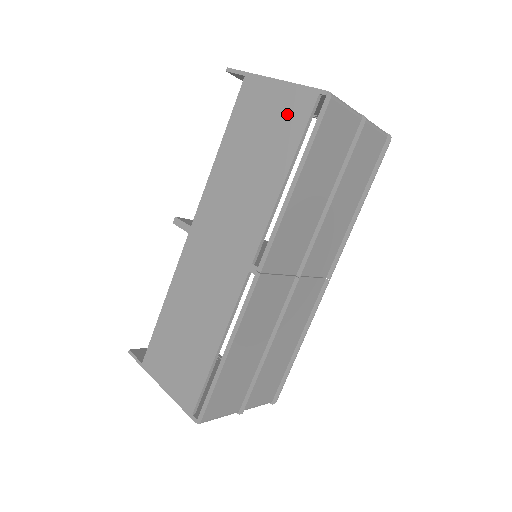
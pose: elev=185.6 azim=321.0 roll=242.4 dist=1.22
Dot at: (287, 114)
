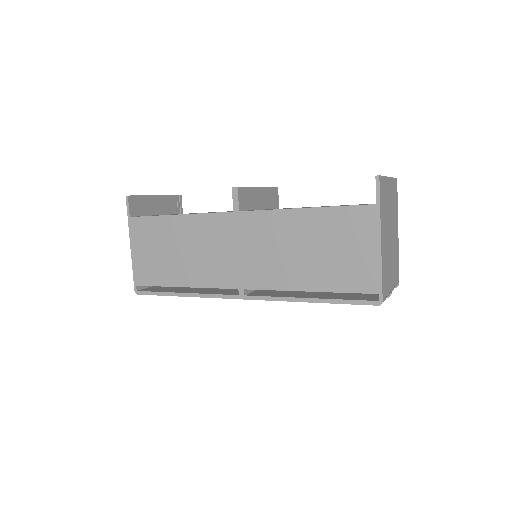
Dot at: (356, 270)
